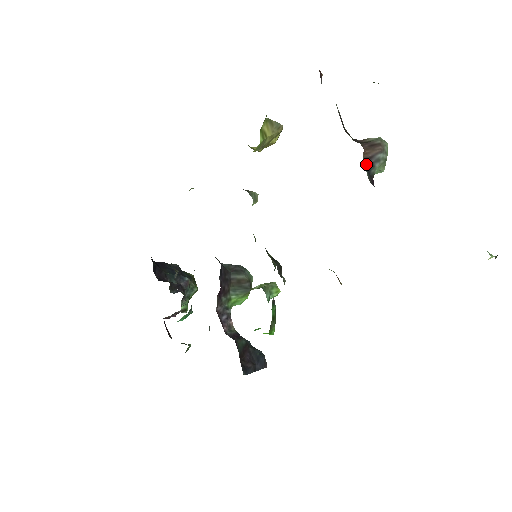
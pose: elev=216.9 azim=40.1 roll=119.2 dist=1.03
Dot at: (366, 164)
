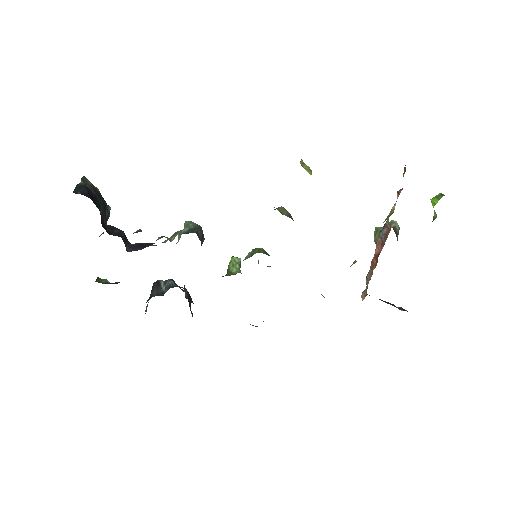
Dot at: occluded
